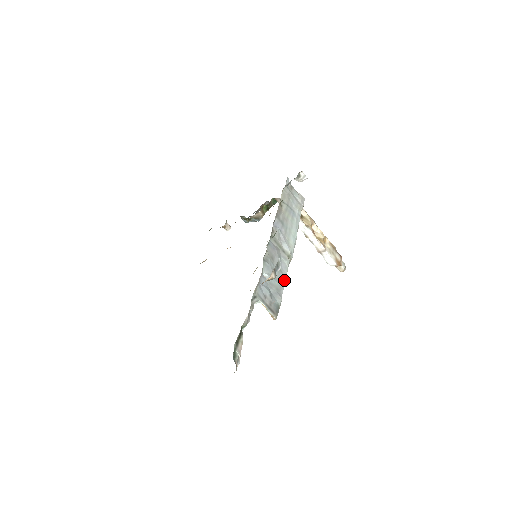
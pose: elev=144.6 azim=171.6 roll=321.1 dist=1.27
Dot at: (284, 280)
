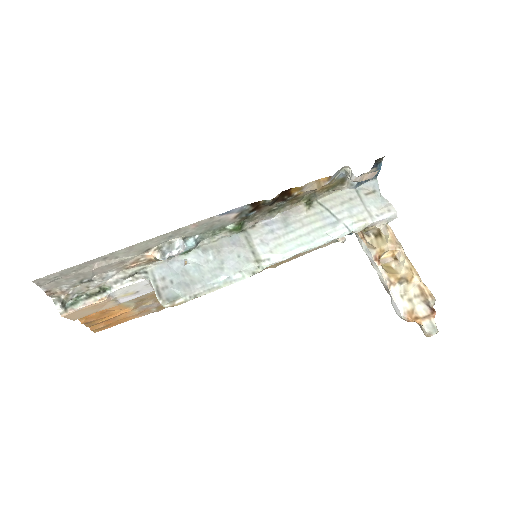
Dot at: (217, 278)
